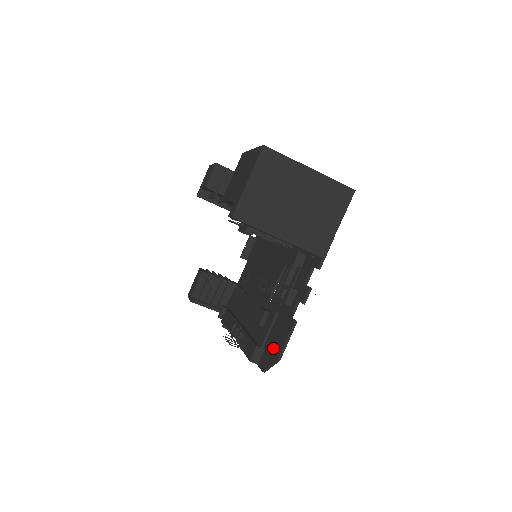
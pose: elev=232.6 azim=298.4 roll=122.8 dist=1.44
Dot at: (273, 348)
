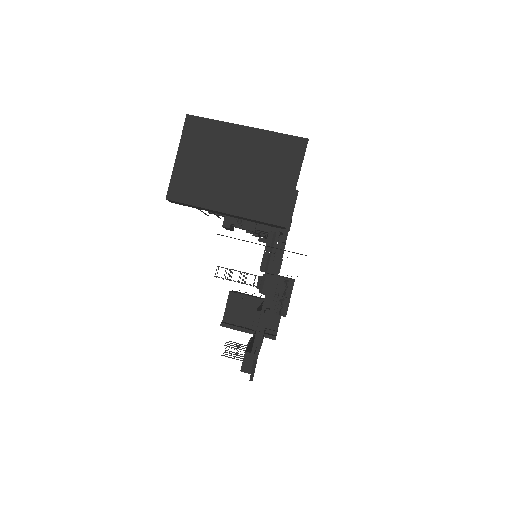
Dot at: occluded
